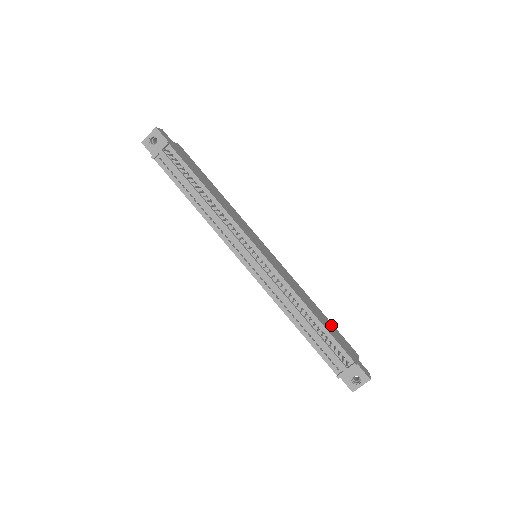
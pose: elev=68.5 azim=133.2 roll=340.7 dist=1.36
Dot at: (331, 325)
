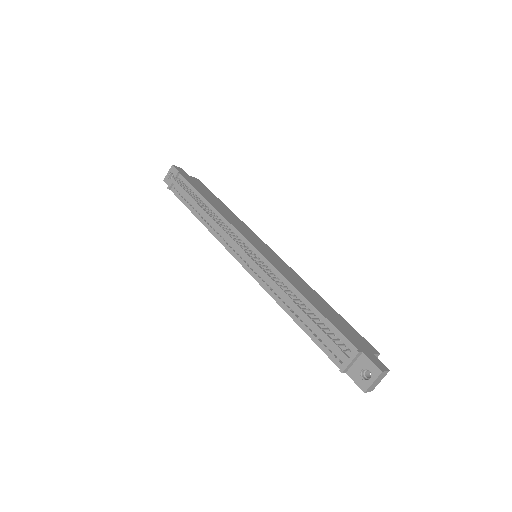
Dot at: (340, 319)
